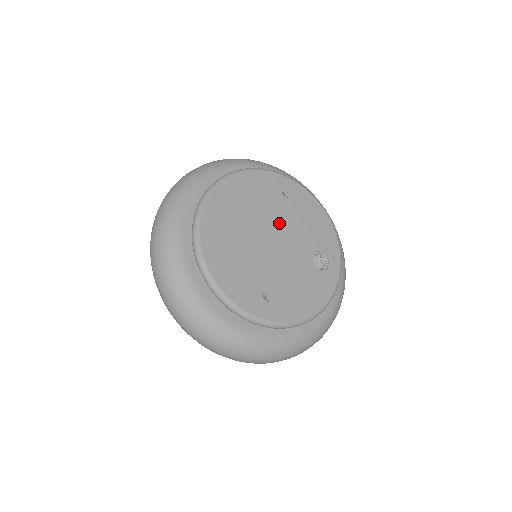
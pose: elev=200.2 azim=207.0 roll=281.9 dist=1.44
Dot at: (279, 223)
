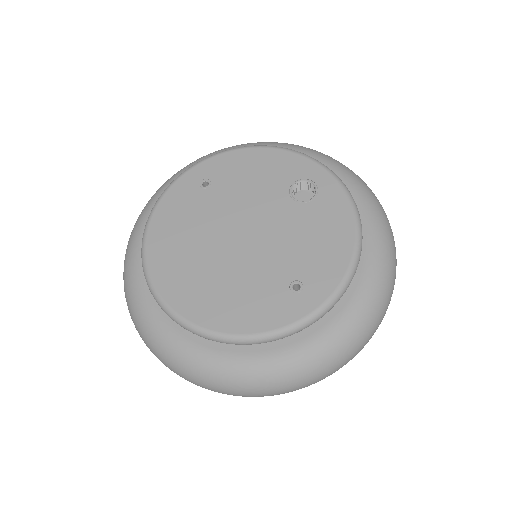
Dot at: (230, 212)
